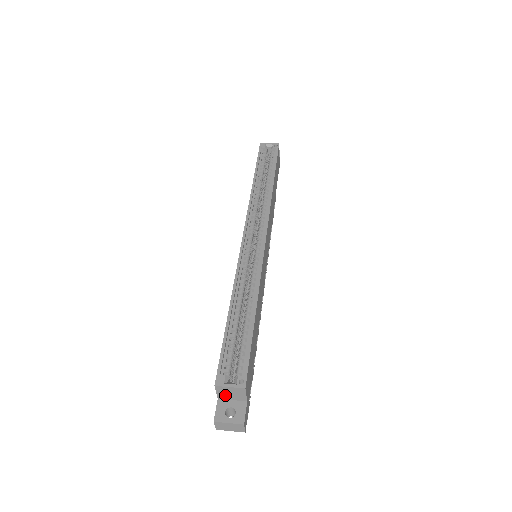
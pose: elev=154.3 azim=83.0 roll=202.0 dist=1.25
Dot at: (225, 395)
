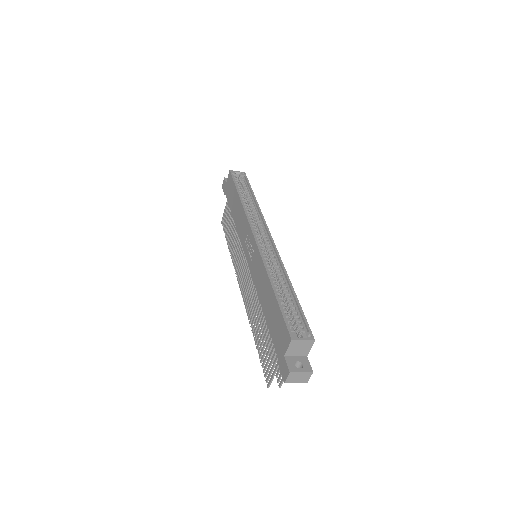
Dot at: (293, 351)
